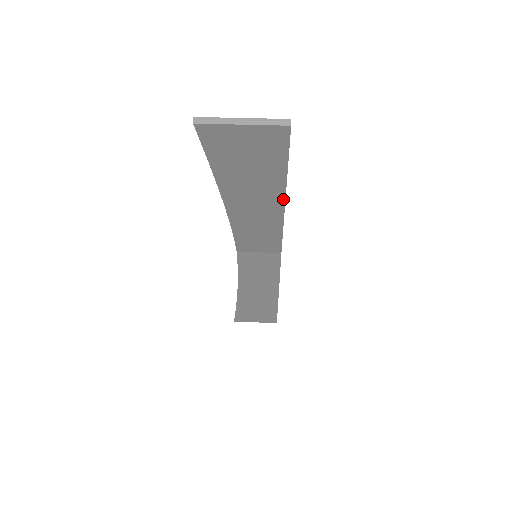
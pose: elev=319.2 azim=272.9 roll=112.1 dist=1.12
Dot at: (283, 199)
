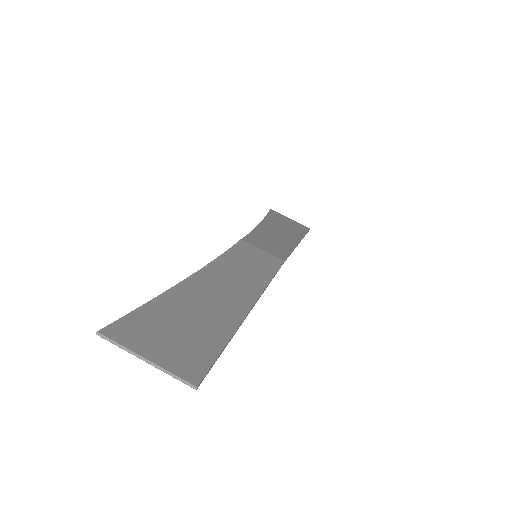
Dot at: (245, 314)
